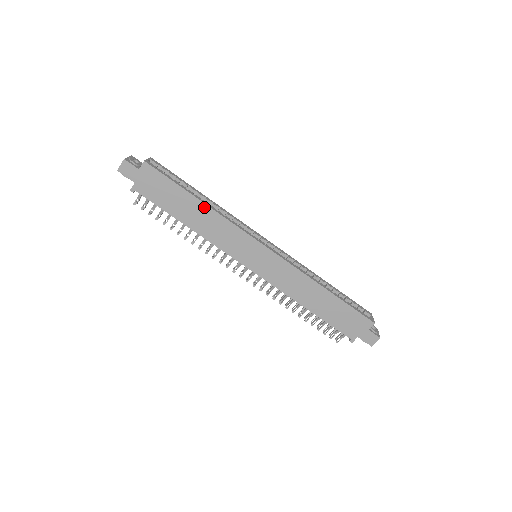
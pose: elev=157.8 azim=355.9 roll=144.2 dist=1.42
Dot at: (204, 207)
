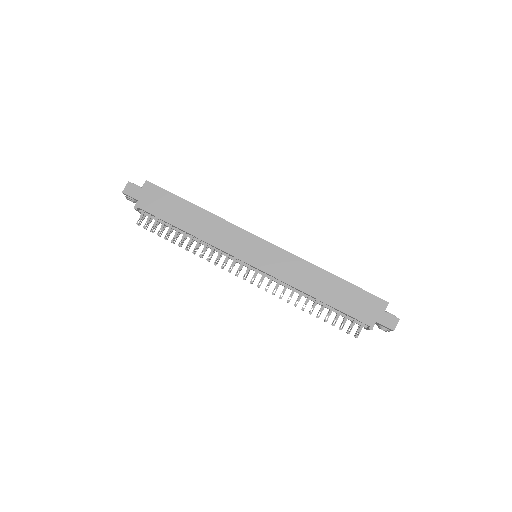
Dot at: (202, 212)
